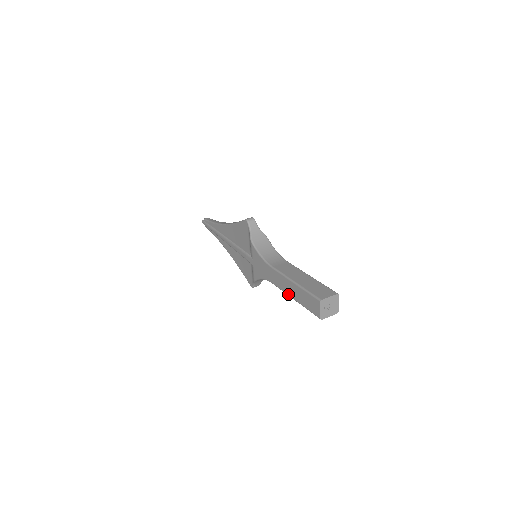
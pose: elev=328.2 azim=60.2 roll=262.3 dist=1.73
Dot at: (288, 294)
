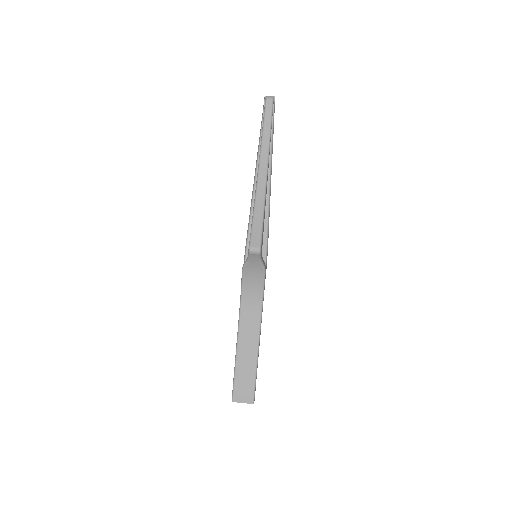
Dot at: occluded
